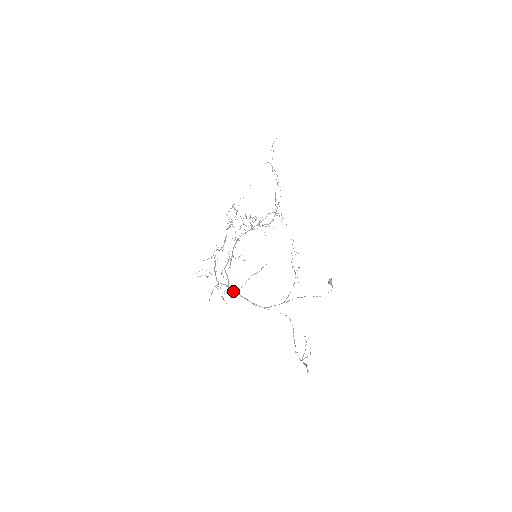
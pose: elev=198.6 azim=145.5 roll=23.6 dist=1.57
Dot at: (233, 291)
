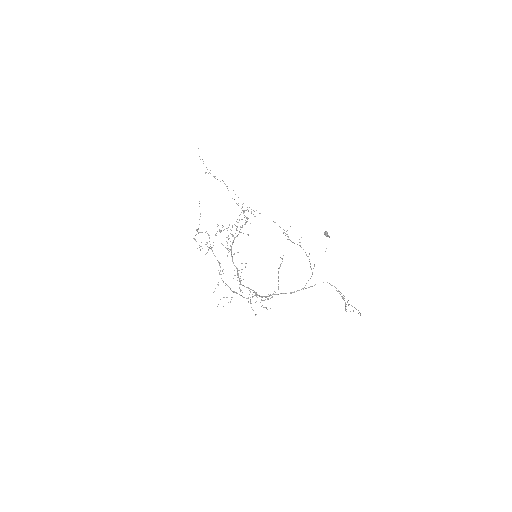
Dot at: (272, 294)
